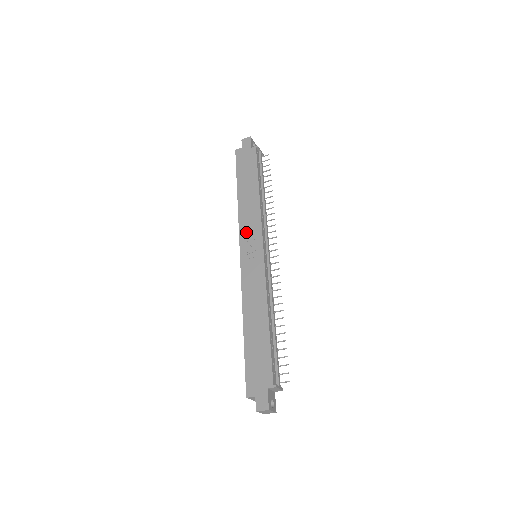
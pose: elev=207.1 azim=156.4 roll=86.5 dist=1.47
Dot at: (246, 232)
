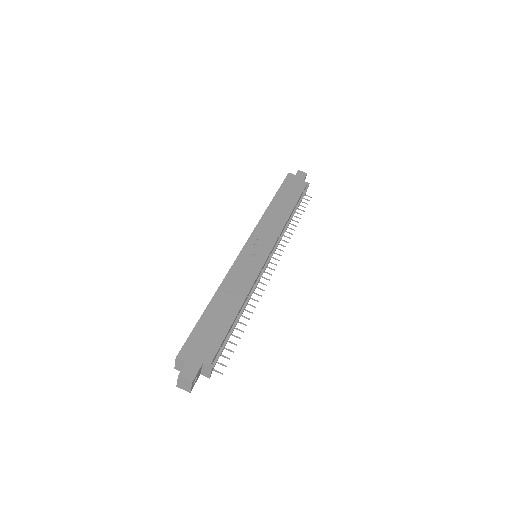
Dot at: (262, 232)
